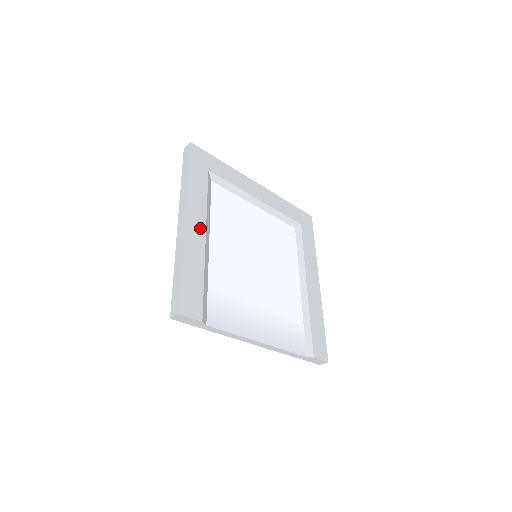
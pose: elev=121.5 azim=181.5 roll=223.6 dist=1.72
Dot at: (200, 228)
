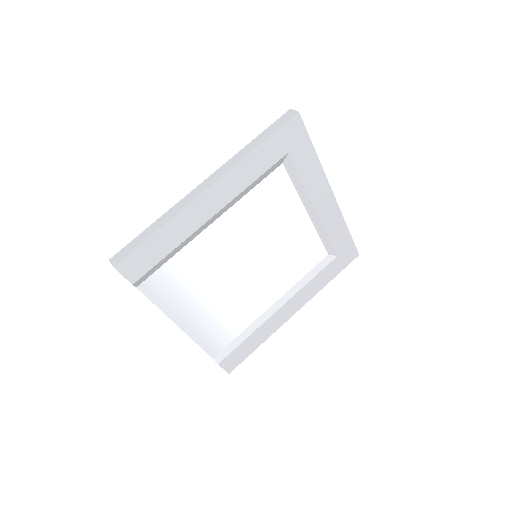
Dot at: (216, 205)
